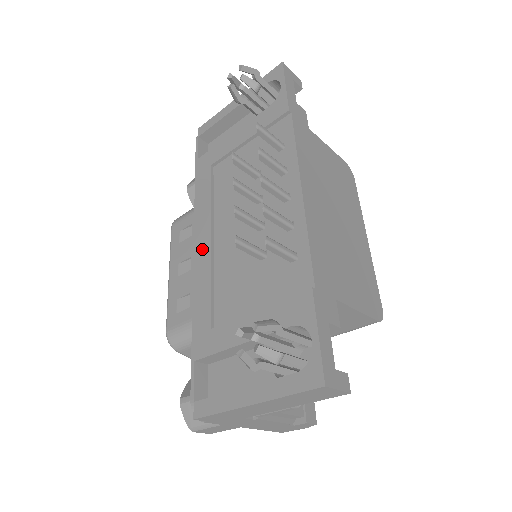
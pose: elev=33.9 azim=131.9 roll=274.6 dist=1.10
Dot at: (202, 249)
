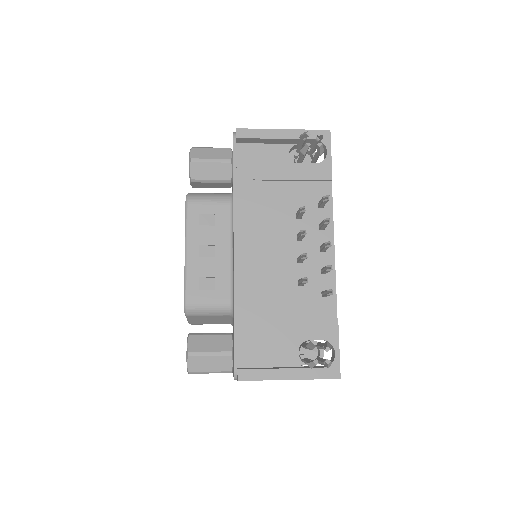
Dot at: (244, 254)
